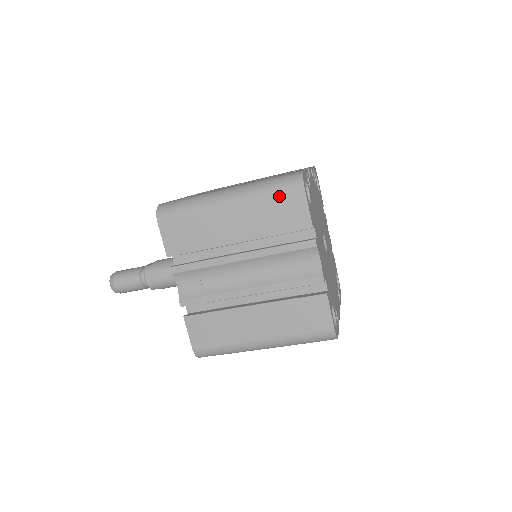
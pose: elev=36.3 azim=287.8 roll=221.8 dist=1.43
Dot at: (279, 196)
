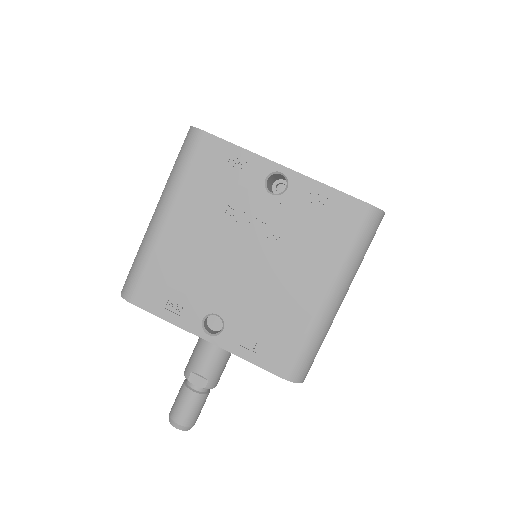
Dot at: occluded
